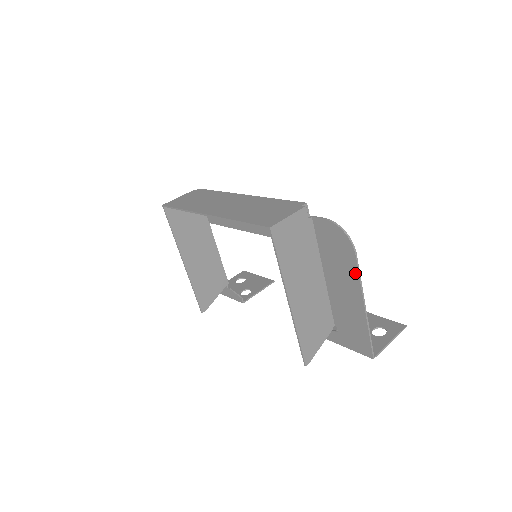
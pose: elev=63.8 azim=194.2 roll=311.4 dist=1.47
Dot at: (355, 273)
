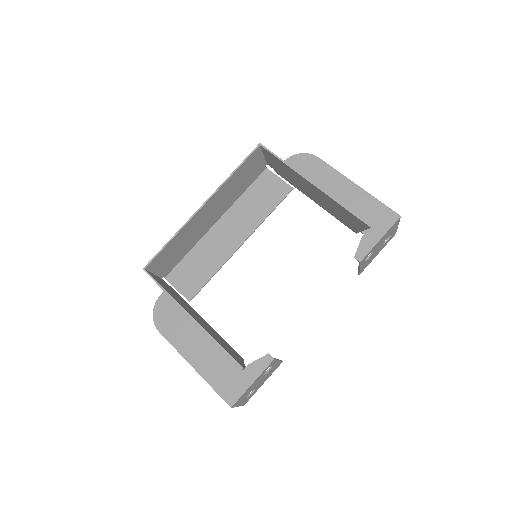
Dot at: (329, 169)
